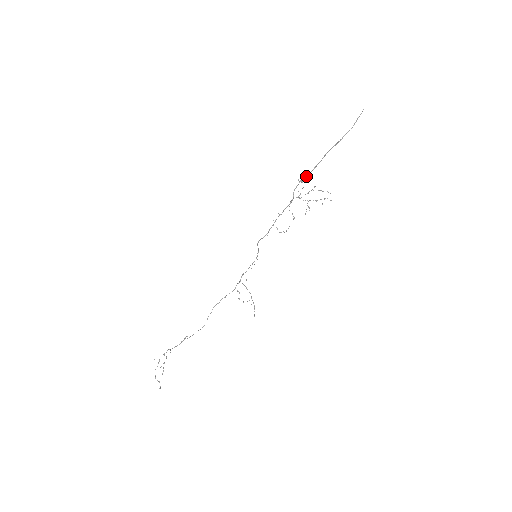
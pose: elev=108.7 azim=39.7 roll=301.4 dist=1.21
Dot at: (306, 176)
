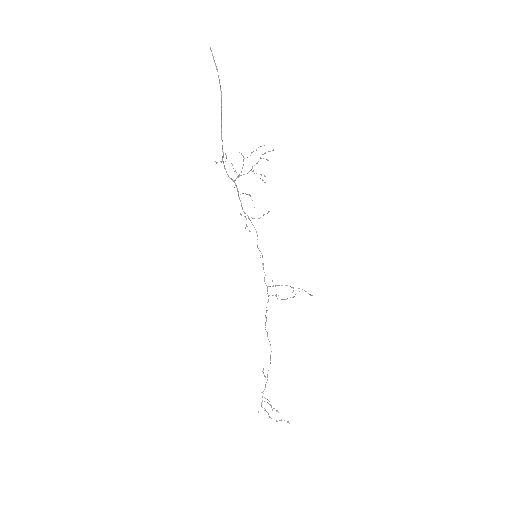
Dot at: (223, 153)
